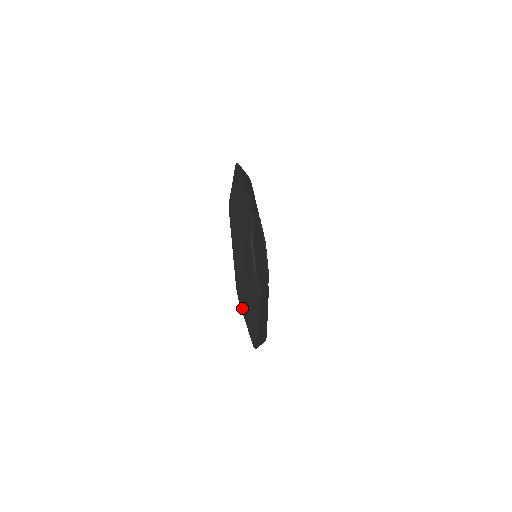
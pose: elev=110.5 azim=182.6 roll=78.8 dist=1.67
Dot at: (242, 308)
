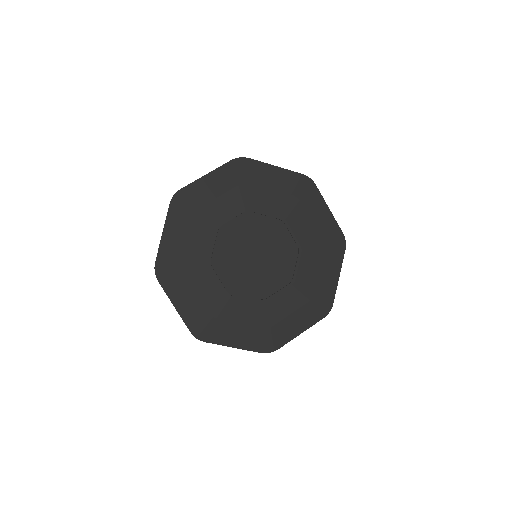
Dot at: (285, 342)
